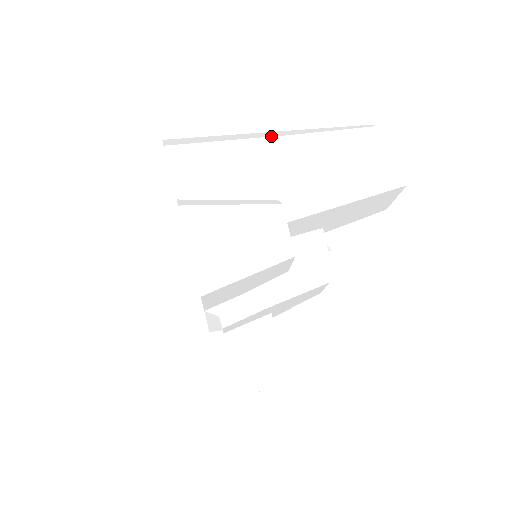
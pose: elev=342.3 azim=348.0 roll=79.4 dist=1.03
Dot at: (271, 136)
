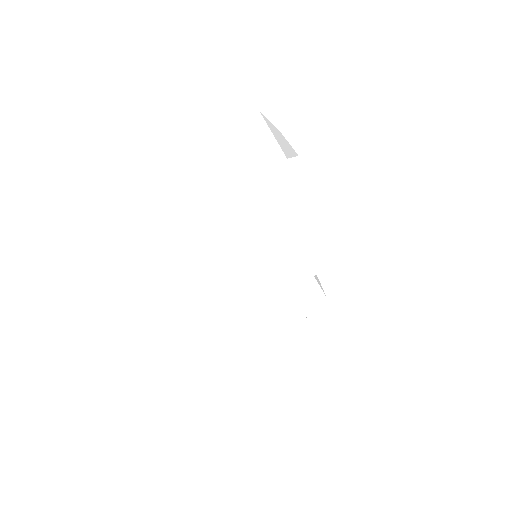
Dot at: occluded
